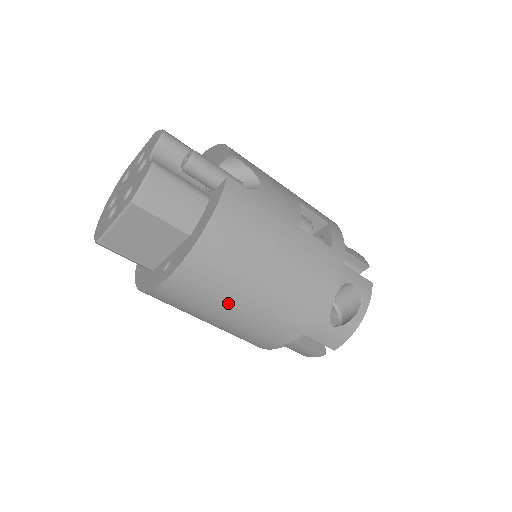
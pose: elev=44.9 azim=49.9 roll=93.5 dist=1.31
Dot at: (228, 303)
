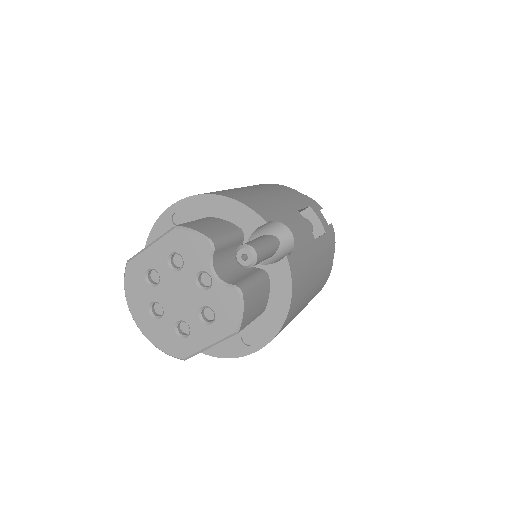
Dot at: occluded
